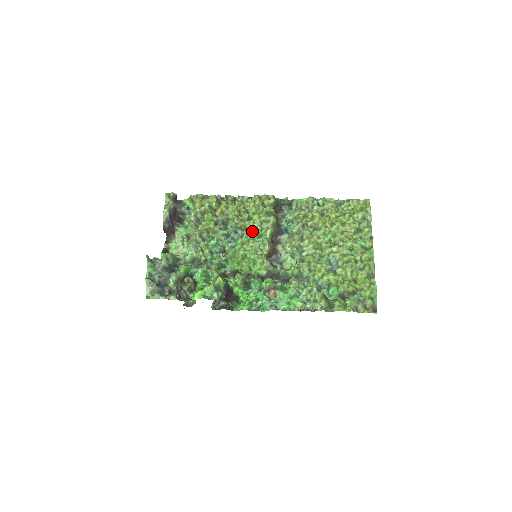
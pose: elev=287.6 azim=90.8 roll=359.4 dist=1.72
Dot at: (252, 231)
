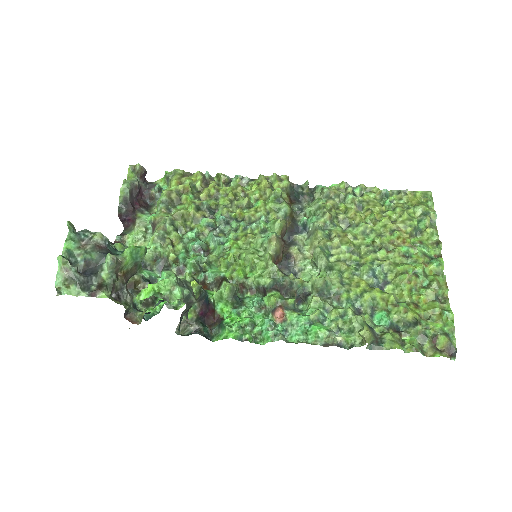
Dot at: (252, 223)
